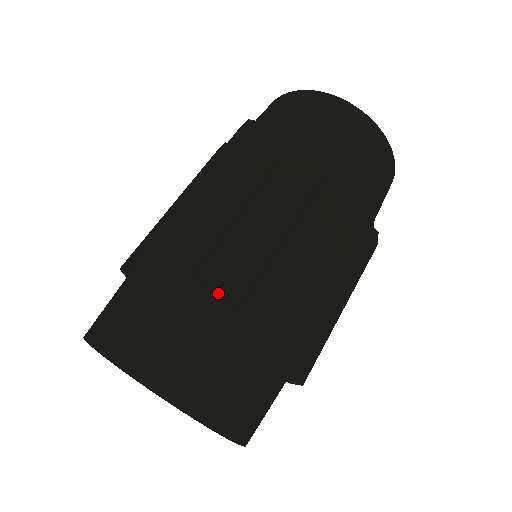
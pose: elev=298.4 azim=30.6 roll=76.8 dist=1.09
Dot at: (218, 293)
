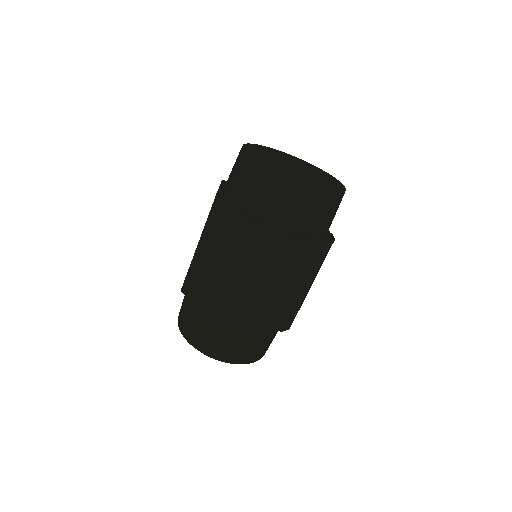
Dot at: occluded
